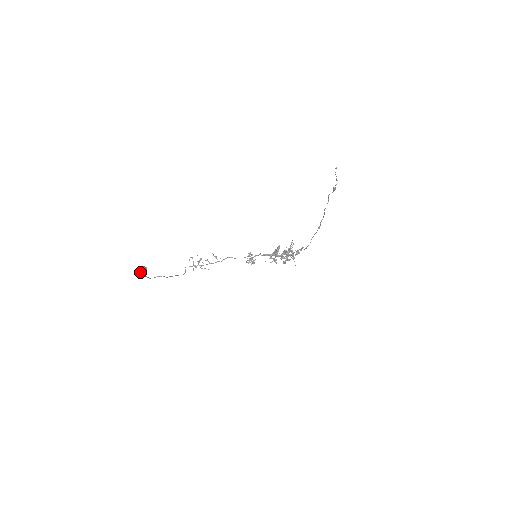
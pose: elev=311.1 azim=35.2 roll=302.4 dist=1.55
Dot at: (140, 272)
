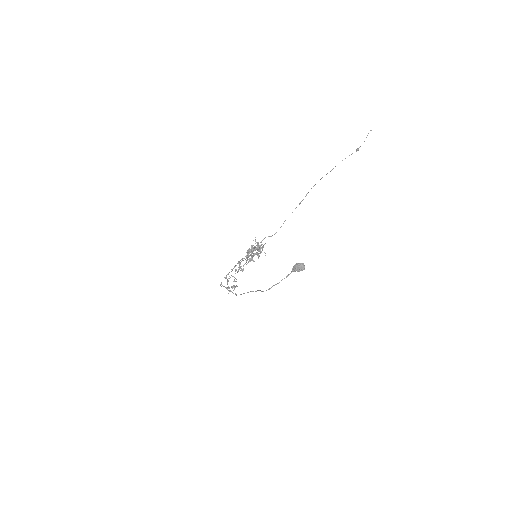
Dot at: (303, 267)
